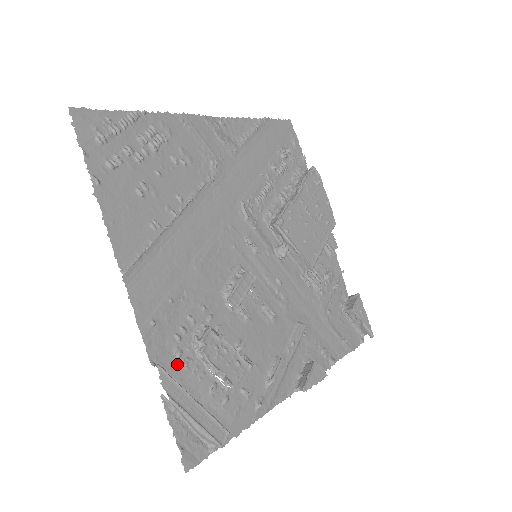
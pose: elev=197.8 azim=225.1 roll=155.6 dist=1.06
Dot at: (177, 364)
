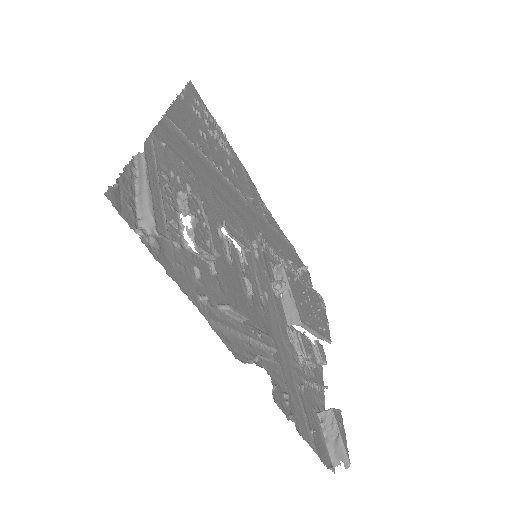
Dot at: (159, 176)
